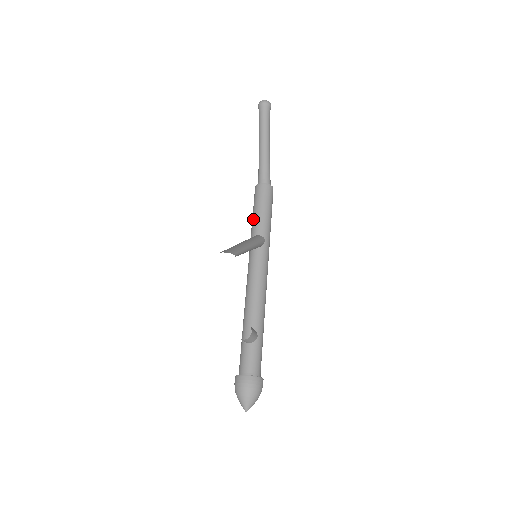
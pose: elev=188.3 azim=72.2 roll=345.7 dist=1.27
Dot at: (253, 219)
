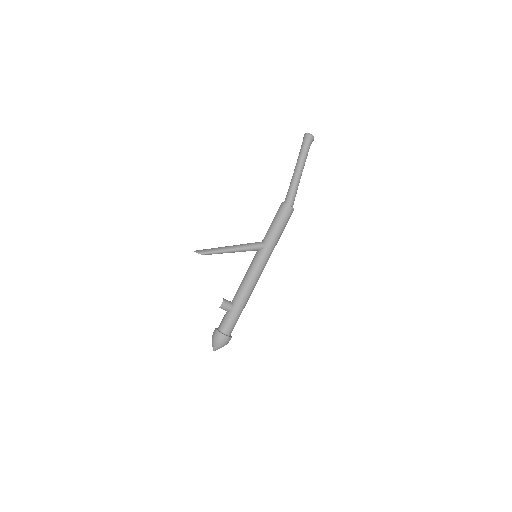
Dot at: occluded
